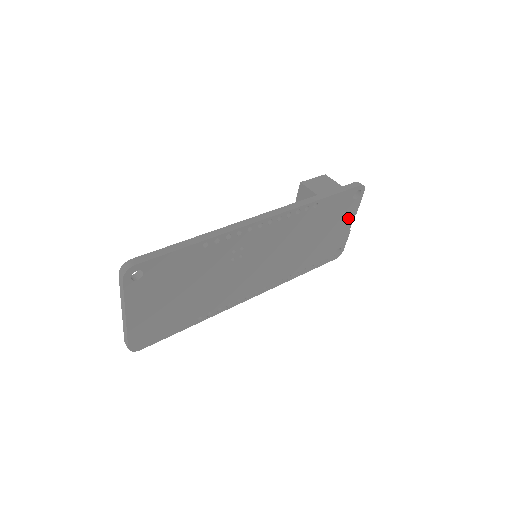
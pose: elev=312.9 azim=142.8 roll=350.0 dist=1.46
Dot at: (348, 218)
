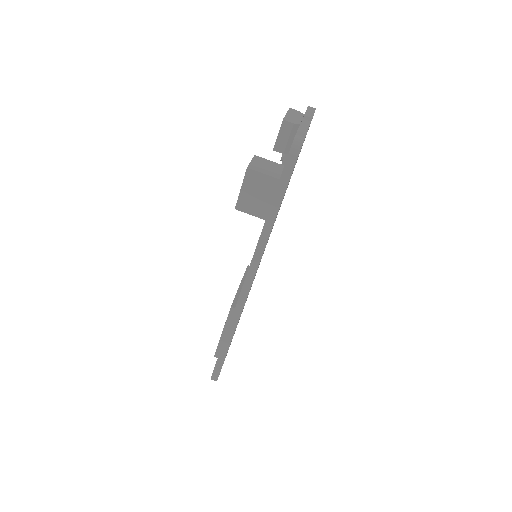
Dot at: occluded
